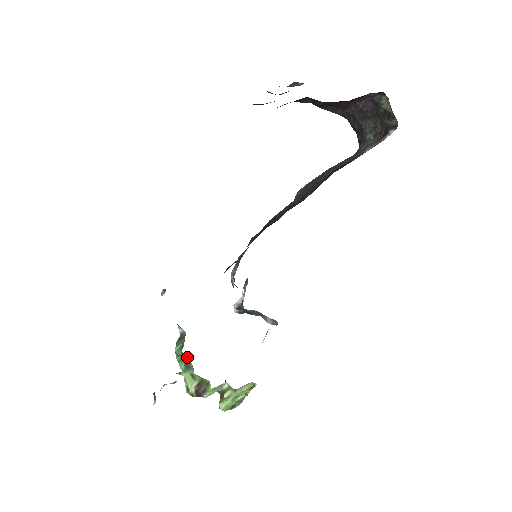
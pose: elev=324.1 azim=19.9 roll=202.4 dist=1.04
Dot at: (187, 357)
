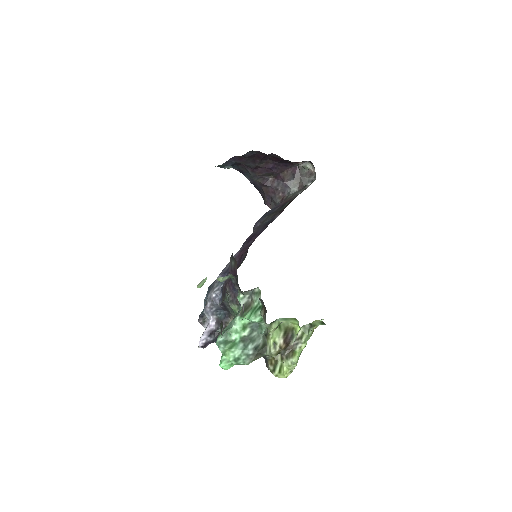
Dot at: (253, 326)
